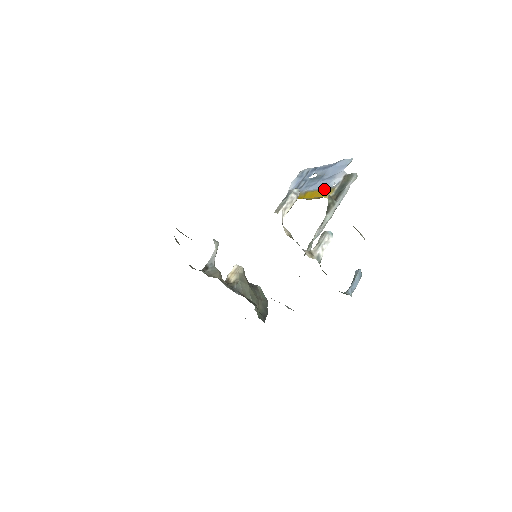
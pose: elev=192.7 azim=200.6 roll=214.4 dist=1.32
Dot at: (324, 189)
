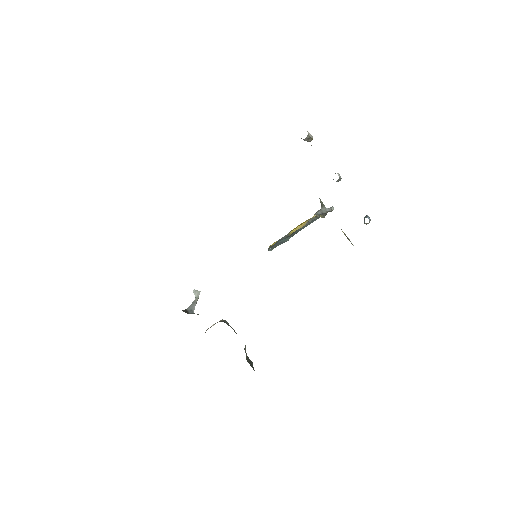
Dot at: (308, 219)
